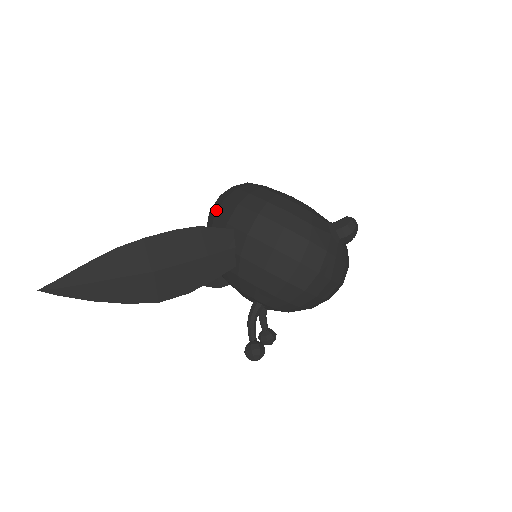
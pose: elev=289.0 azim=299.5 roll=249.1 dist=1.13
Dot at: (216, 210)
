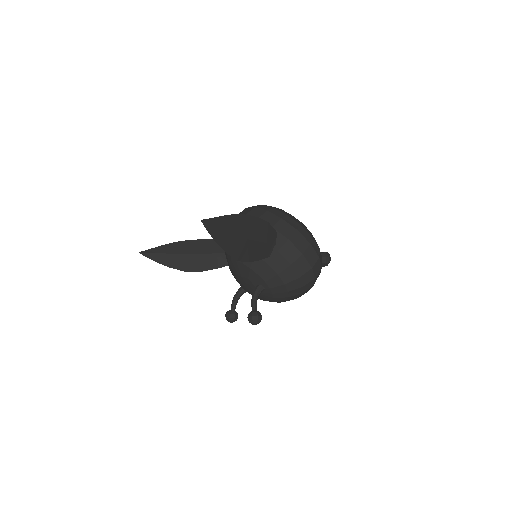
Dot at: (259, 215)
